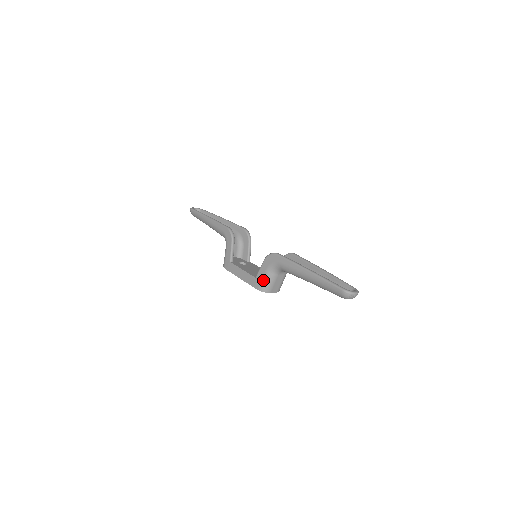
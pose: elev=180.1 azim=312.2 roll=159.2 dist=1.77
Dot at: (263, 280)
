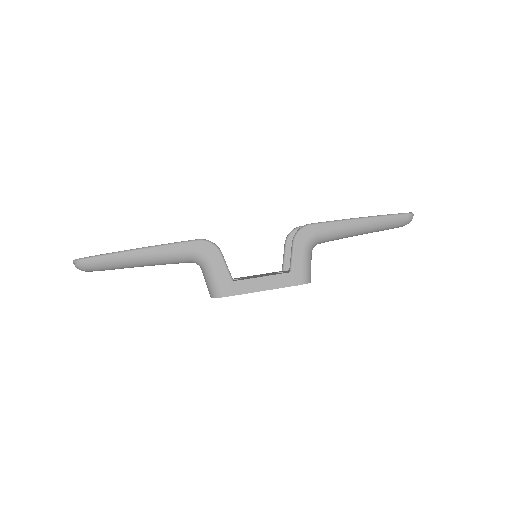
Dot at: (305, 267)
